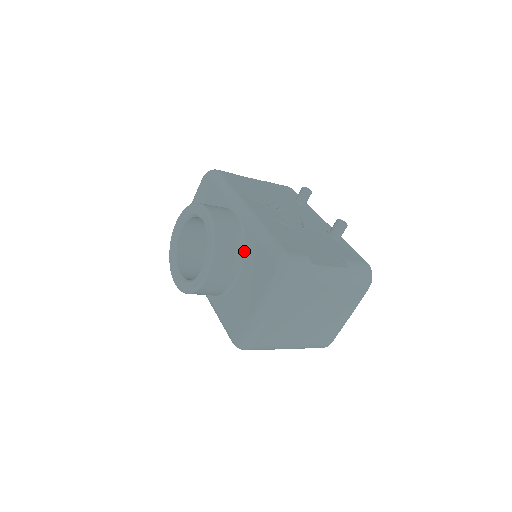
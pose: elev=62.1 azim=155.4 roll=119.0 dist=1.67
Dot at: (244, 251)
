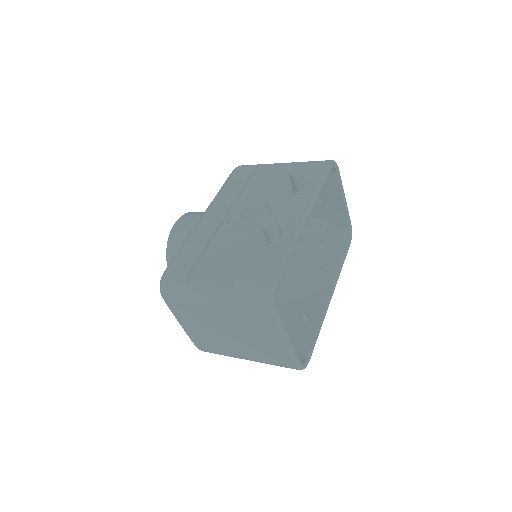
Dot at: occluded
